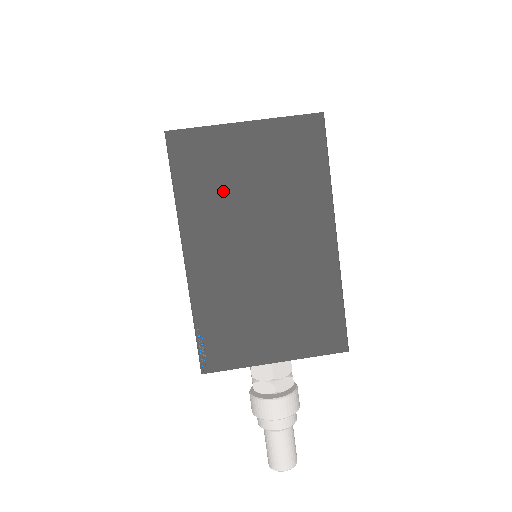
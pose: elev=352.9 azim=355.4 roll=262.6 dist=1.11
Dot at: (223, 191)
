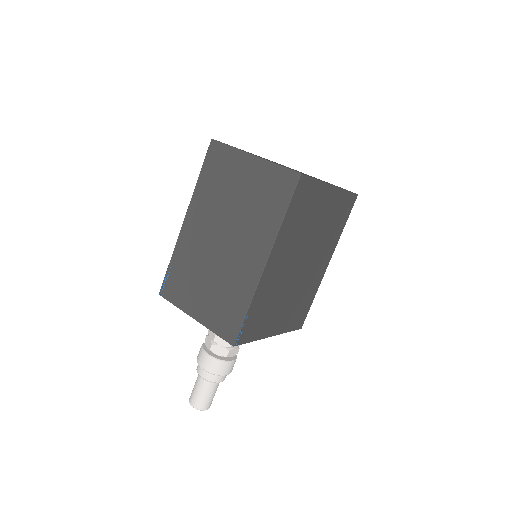
Dot at: (221, 192)
